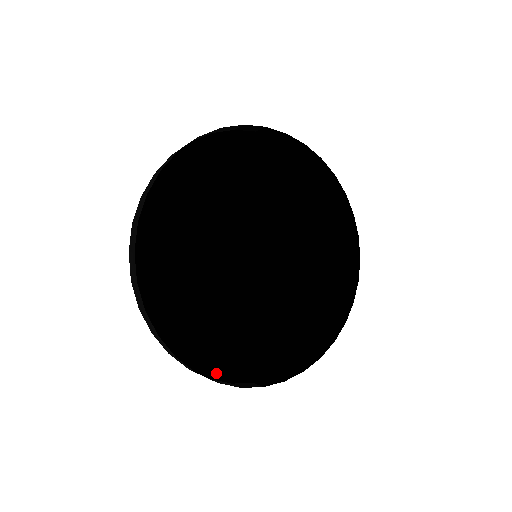
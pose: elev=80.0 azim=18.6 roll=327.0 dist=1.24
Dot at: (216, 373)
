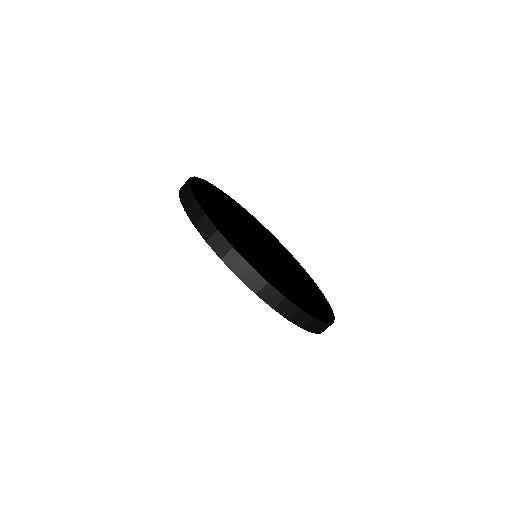
Dot at: occluded
